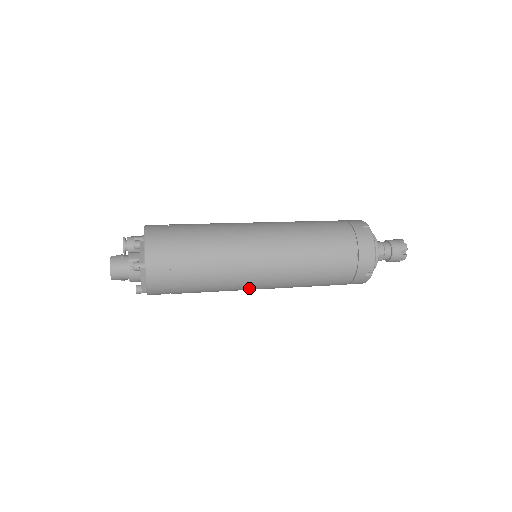
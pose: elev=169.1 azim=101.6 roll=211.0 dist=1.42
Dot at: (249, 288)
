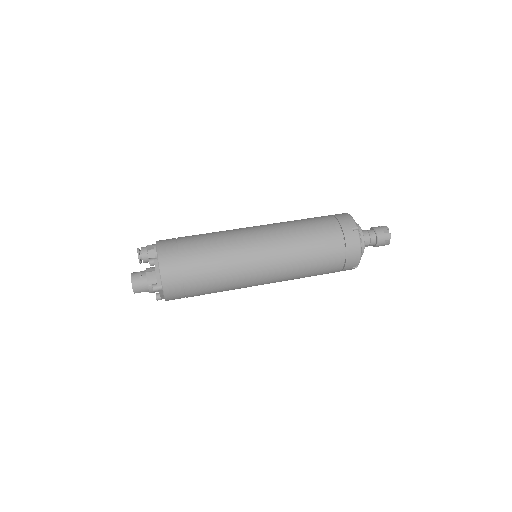
Dot at: occluded
